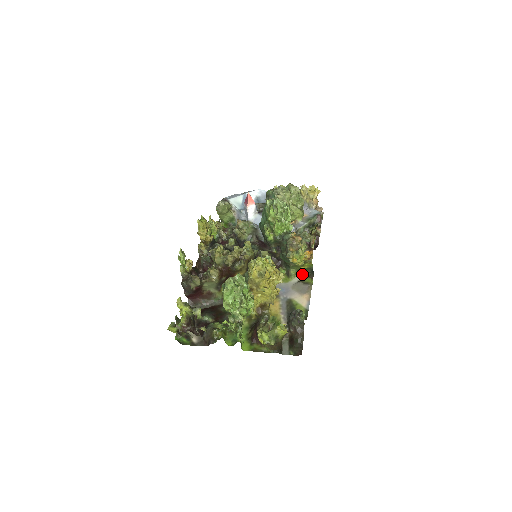
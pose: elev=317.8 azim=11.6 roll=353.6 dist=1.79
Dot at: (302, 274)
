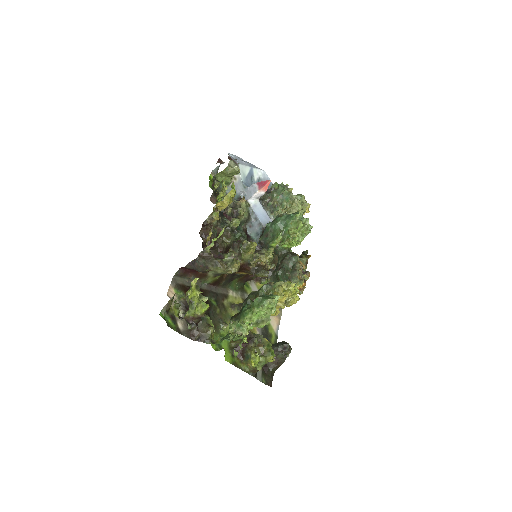
Dot at: occluded
